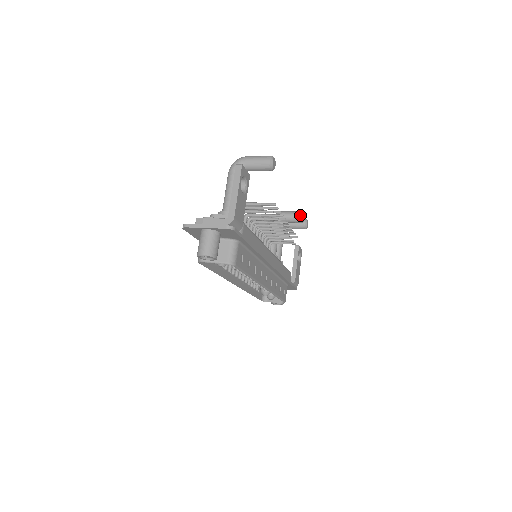
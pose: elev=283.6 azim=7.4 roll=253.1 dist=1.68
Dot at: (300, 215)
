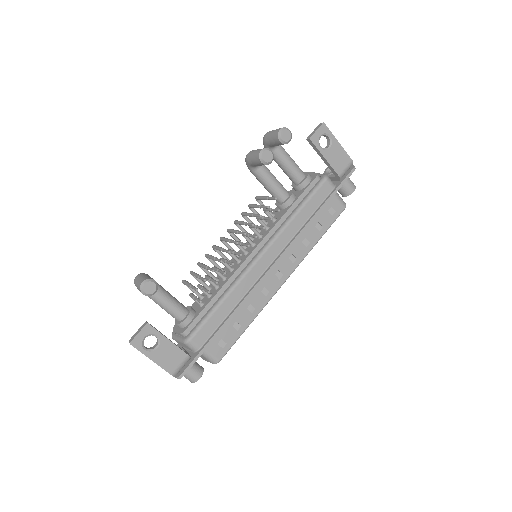
Dot at: (260, 162)
